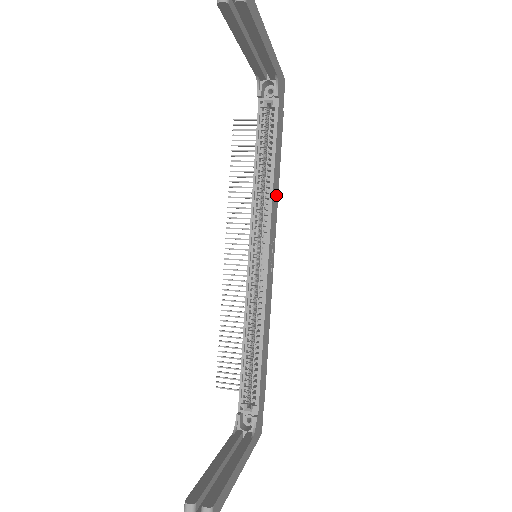
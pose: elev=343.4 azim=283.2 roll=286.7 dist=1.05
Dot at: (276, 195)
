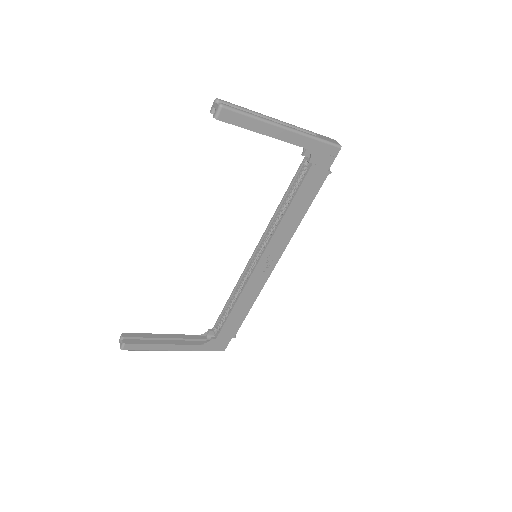
Dot at: (291, 227)
